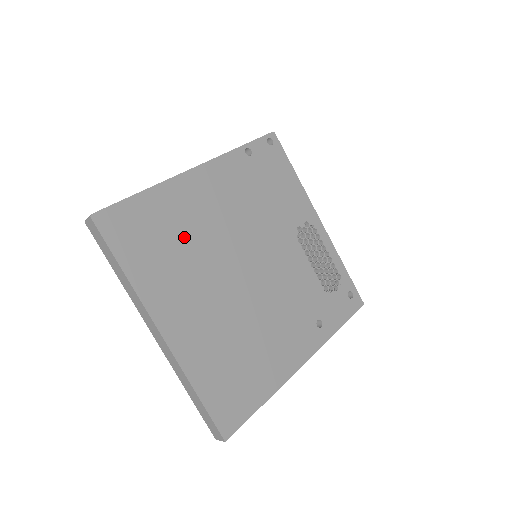
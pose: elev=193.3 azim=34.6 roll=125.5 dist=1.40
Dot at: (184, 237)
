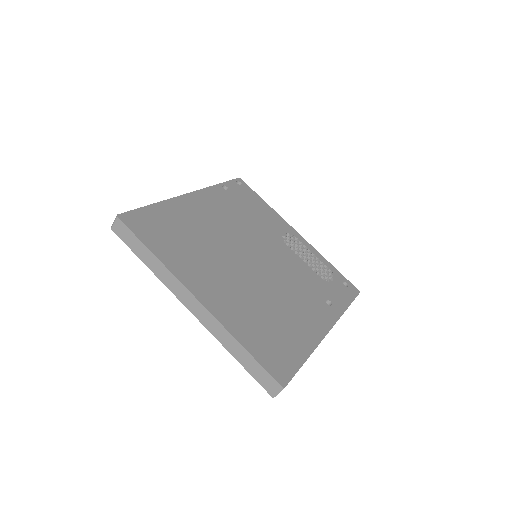
Dot at: (194, 235)
